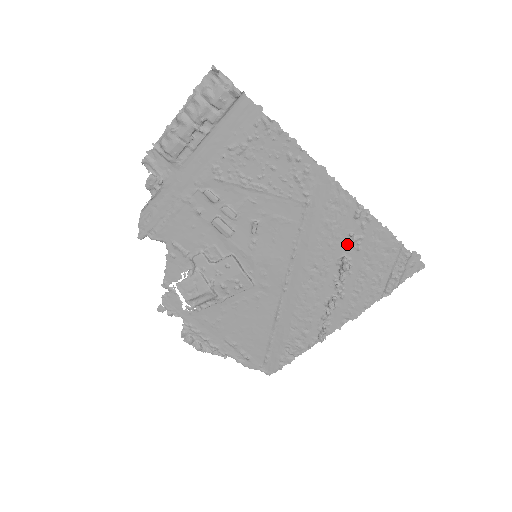
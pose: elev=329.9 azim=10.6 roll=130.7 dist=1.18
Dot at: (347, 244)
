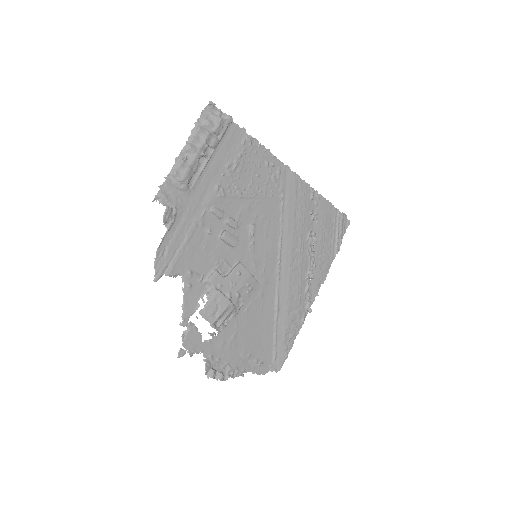
Dot at: (310, 221)
